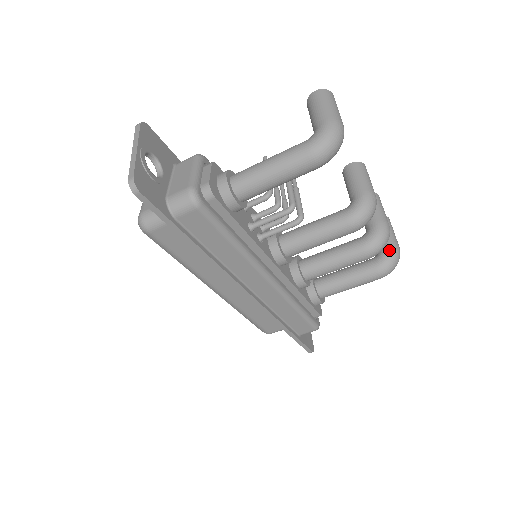
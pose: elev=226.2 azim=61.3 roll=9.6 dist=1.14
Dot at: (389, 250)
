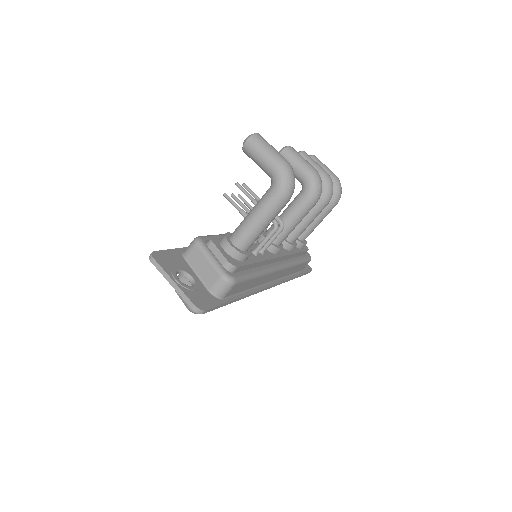
Dot at: occluded
